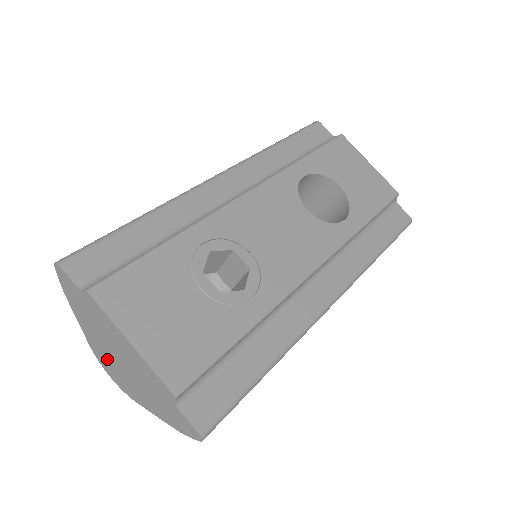
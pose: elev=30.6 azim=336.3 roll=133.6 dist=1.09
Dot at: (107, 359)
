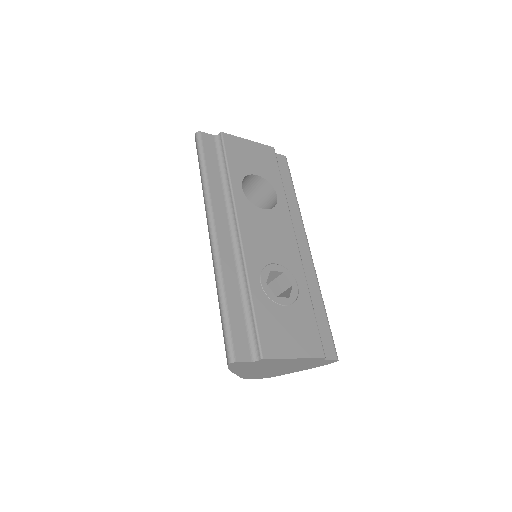
Dot at: (259, 374)
